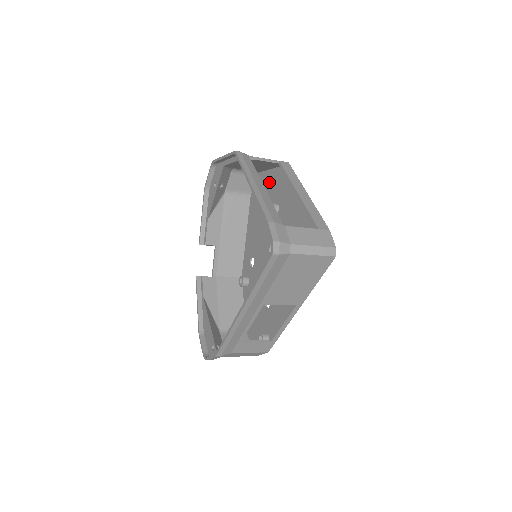
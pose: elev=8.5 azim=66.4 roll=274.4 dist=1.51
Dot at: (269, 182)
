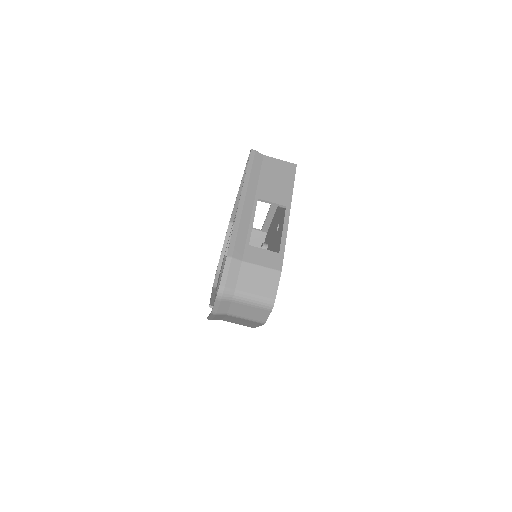
Dot at: occluded
